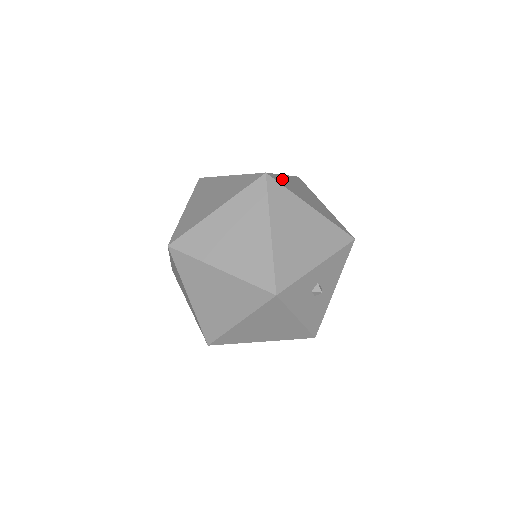
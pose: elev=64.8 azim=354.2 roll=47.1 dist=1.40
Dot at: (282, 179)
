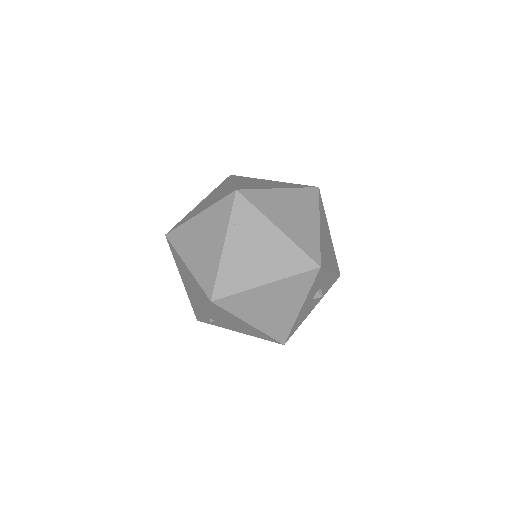
Dot at: occluded
